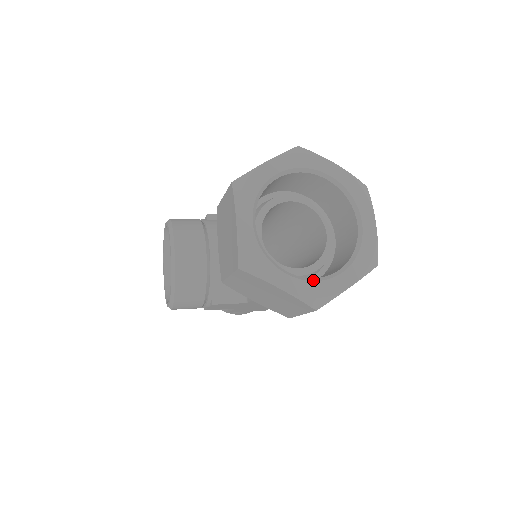
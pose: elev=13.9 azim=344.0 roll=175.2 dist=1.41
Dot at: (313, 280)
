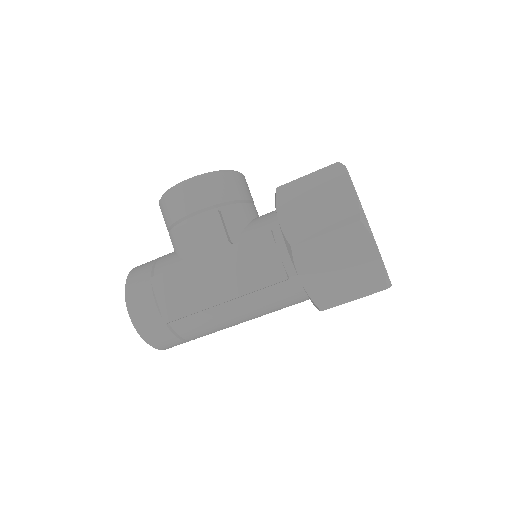
Dot at: occluded
